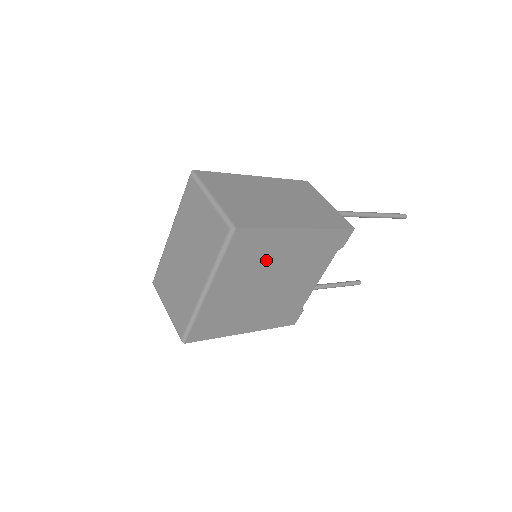
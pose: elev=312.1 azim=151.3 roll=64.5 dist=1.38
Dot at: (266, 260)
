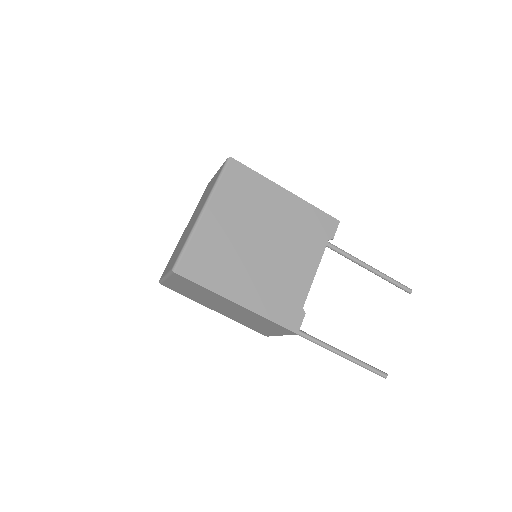
Dot at: (257, 208)
